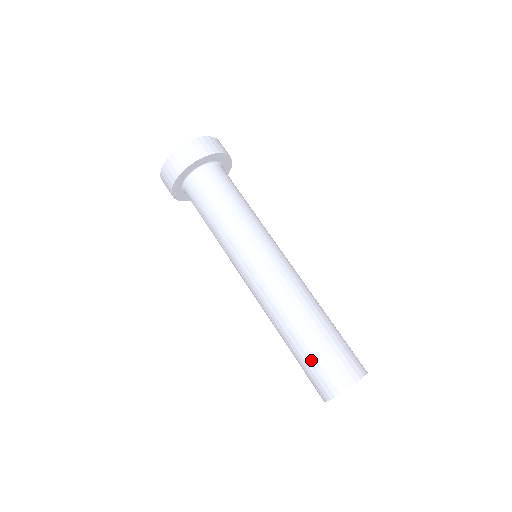
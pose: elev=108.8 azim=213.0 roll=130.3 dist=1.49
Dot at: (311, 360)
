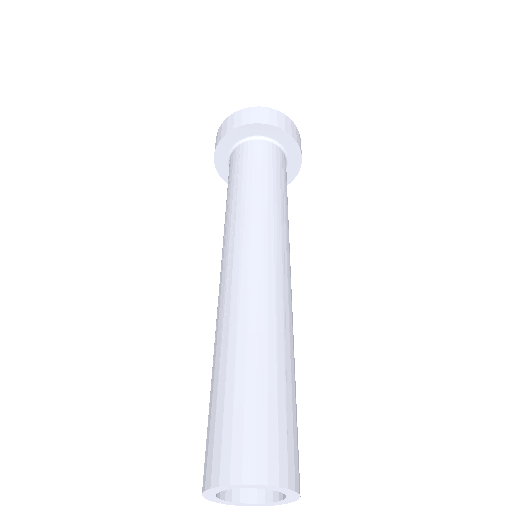
Dot at: (208, 419)
